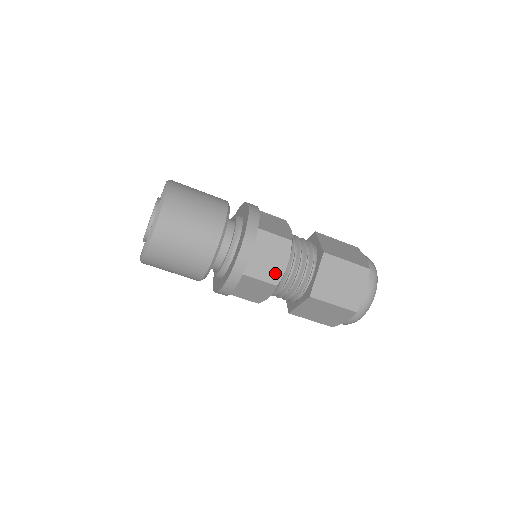
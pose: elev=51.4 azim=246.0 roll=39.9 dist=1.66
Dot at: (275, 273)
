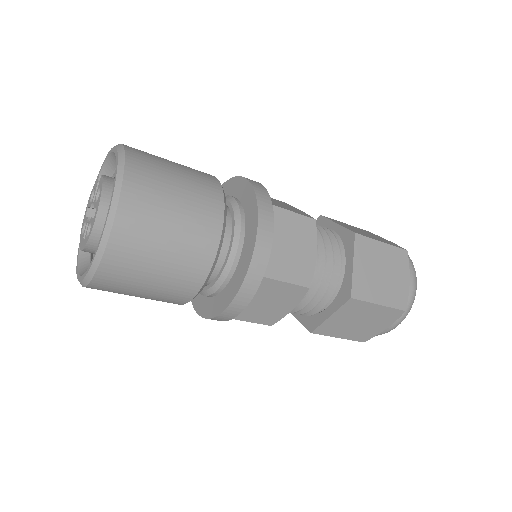
Dot at: (272, 316)
